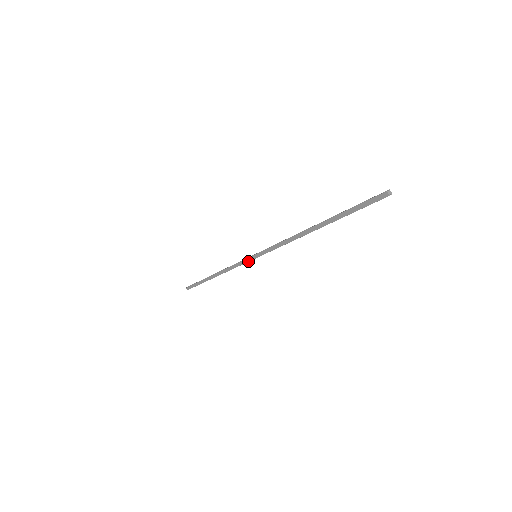
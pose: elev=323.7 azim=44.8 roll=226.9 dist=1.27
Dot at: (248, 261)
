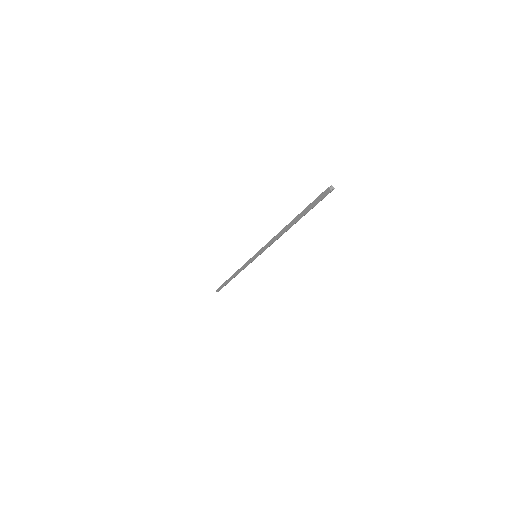
Dot at: (251, 261)
